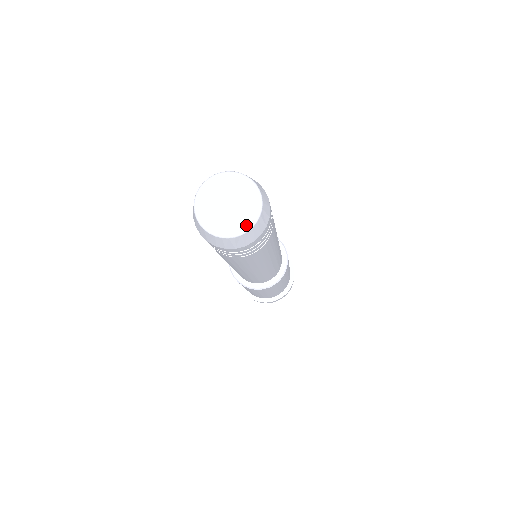
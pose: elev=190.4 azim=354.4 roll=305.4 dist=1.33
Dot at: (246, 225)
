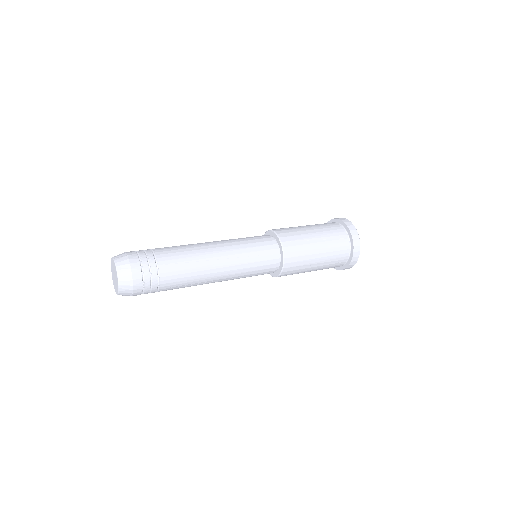
Dot at: (116, 291)
